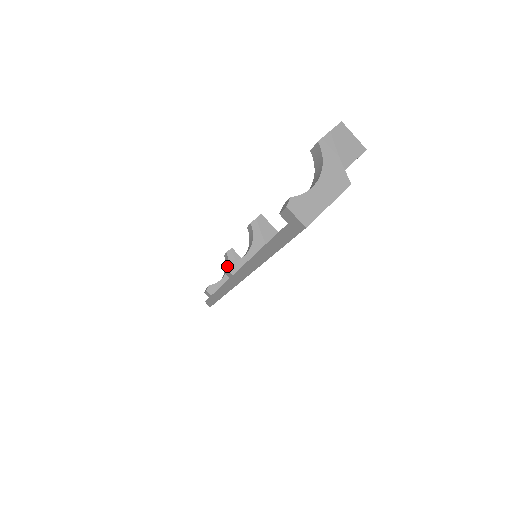
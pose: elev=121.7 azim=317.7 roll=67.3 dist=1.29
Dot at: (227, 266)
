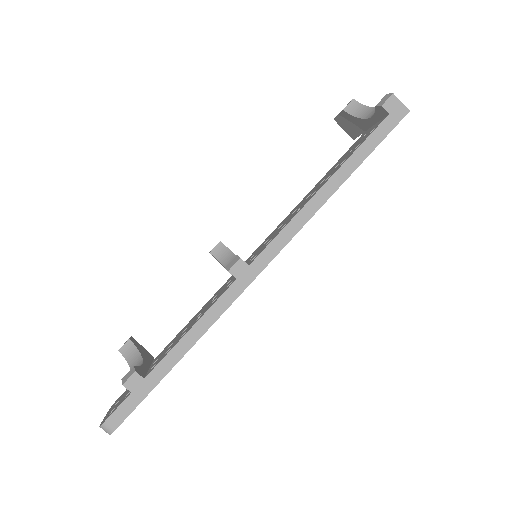
Dot at: (233, 260)
